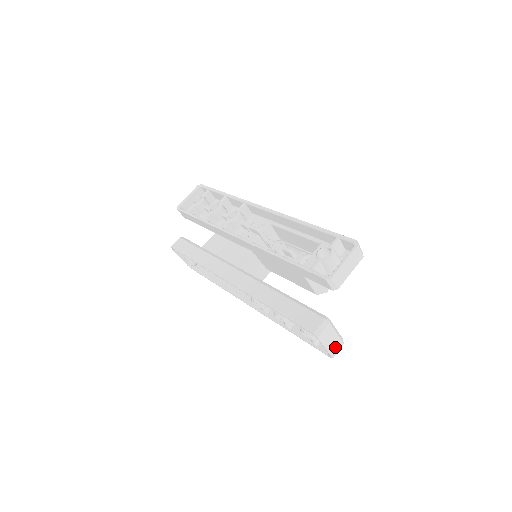
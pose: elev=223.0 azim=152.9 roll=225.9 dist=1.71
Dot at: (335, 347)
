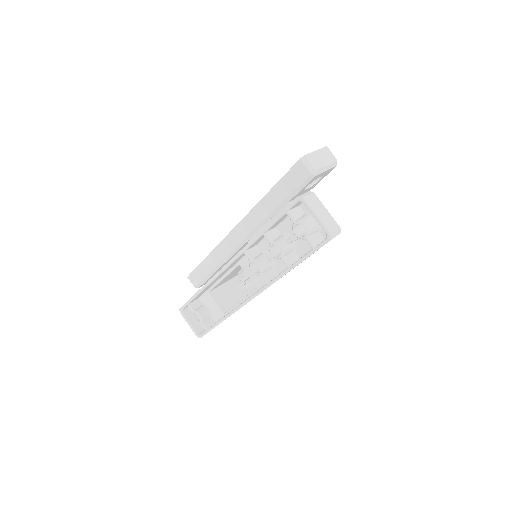
Dot at: (330, 224)
